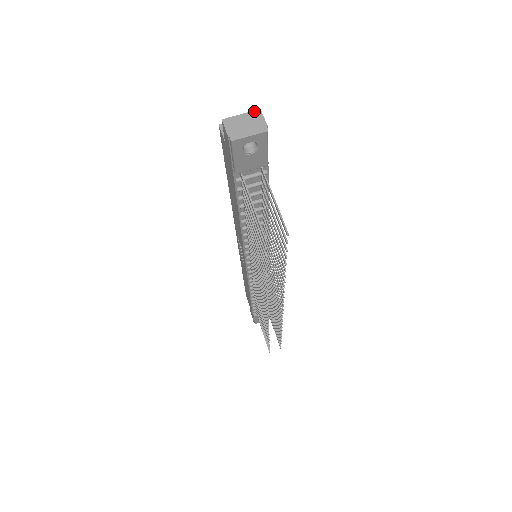
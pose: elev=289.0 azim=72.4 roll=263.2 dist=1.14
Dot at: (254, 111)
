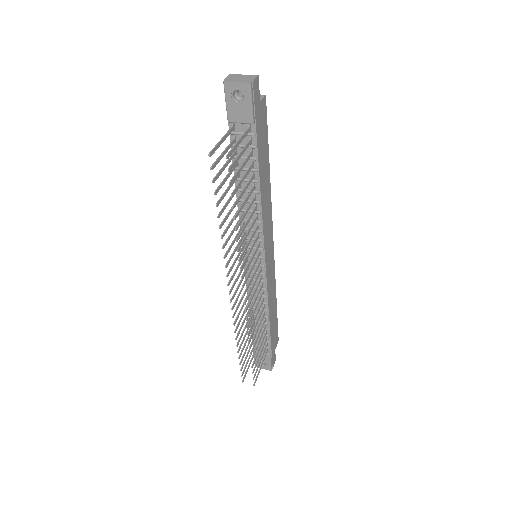
Dot at: (253, 75)
